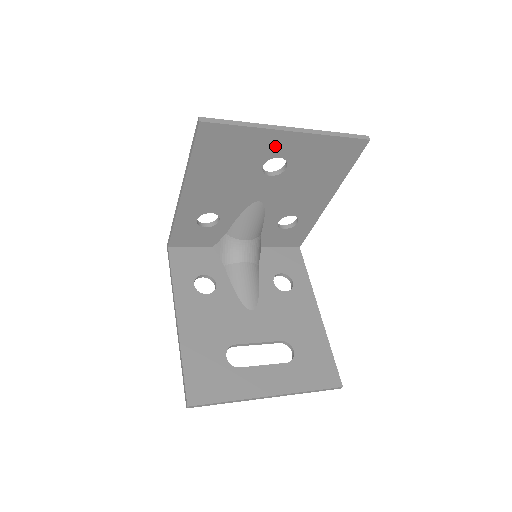
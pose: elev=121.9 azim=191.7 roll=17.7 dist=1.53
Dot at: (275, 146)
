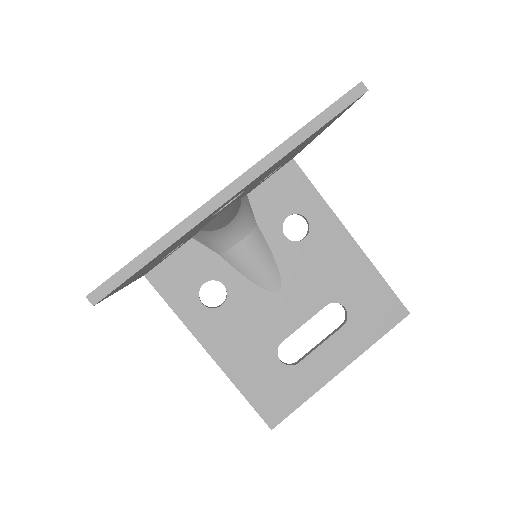
Dot at: (218, 209)
